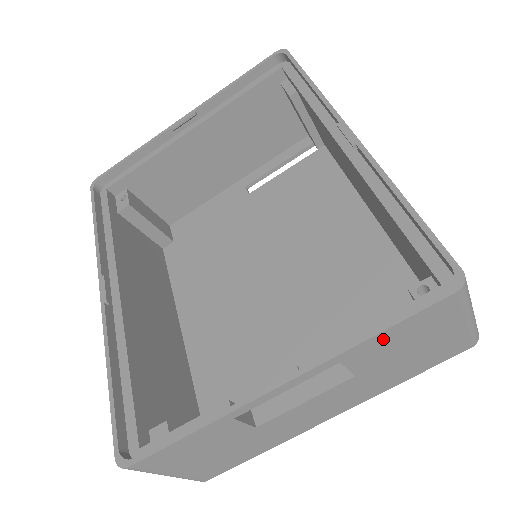
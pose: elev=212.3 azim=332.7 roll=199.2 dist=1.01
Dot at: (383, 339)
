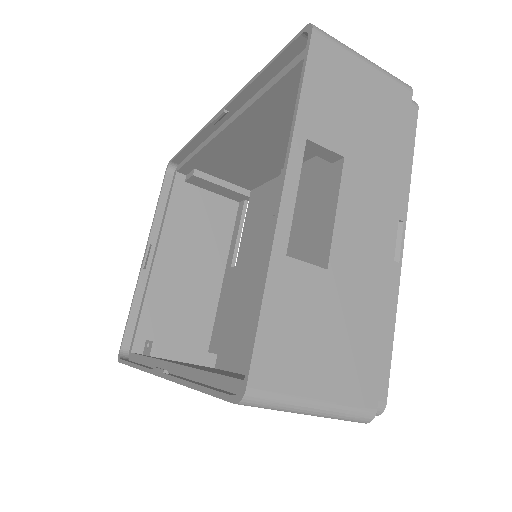
Dot at: (313, 99)
